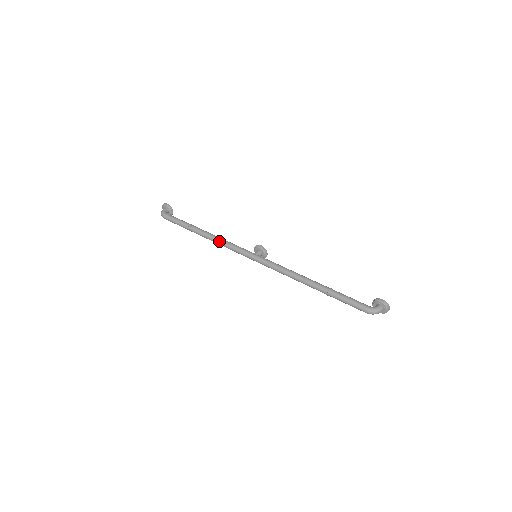
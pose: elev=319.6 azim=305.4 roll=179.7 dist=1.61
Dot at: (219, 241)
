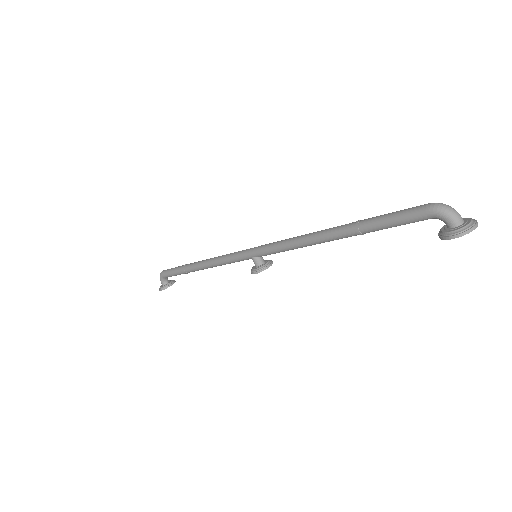
Dot at: occluded
